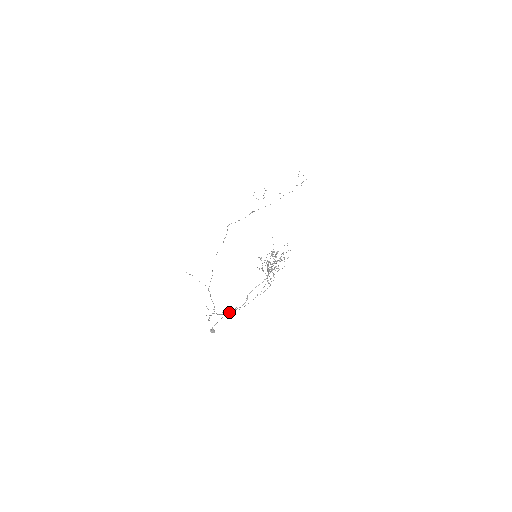
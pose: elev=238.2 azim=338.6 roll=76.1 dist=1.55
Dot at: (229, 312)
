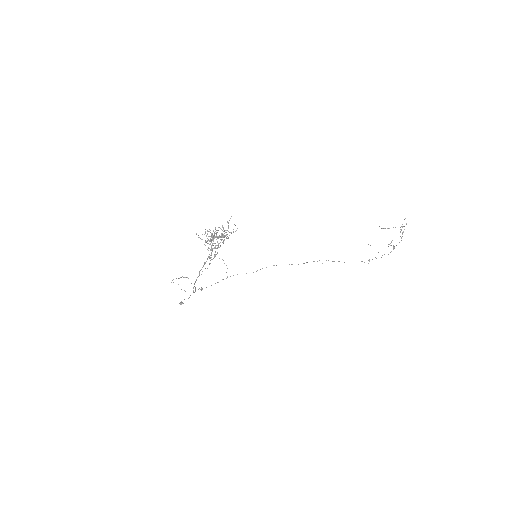
Dot at: (195, 289)
